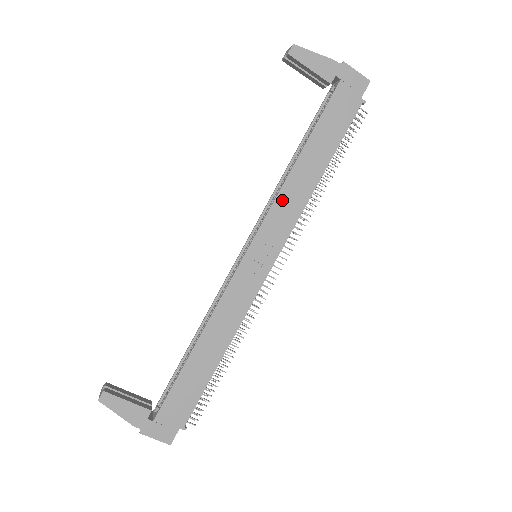
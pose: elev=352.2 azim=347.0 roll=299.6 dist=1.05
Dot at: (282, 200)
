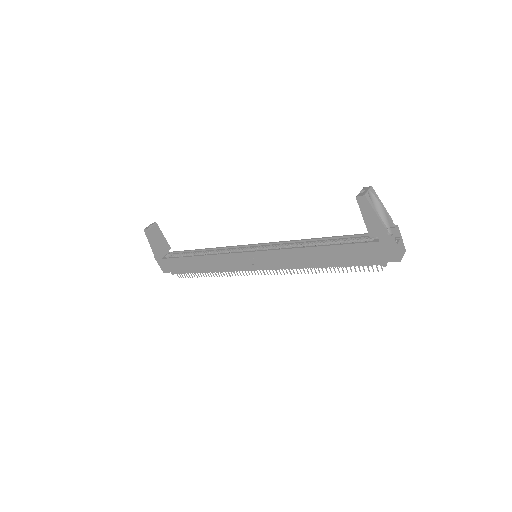
Dot at: (286, 253)
